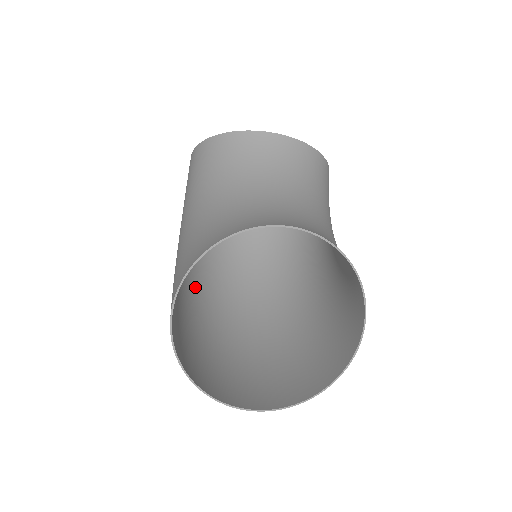
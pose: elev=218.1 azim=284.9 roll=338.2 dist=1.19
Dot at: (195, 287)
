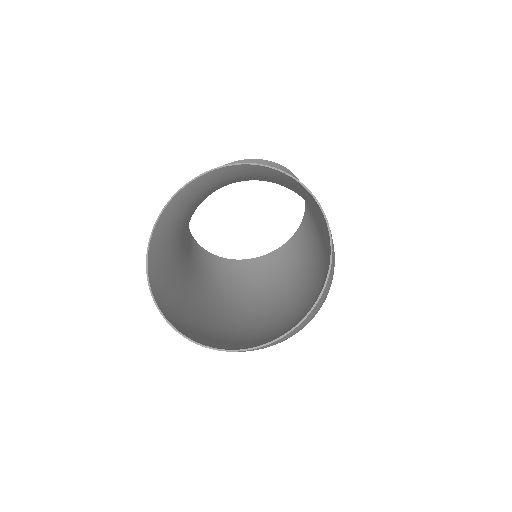
Dot at: (233, 320)
